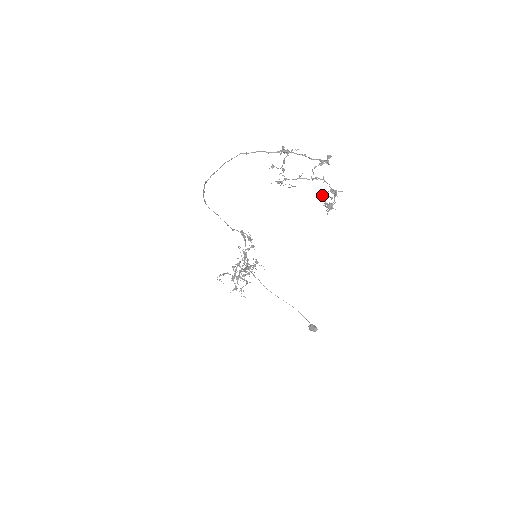
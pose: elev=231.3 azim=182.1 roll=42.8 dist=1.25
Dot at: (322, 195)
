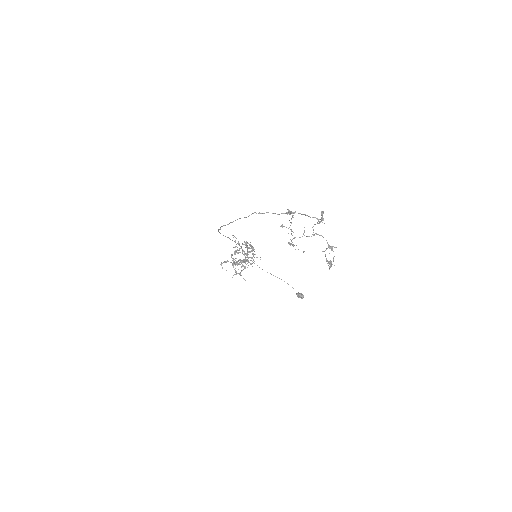
Dot at: (323, 251)
